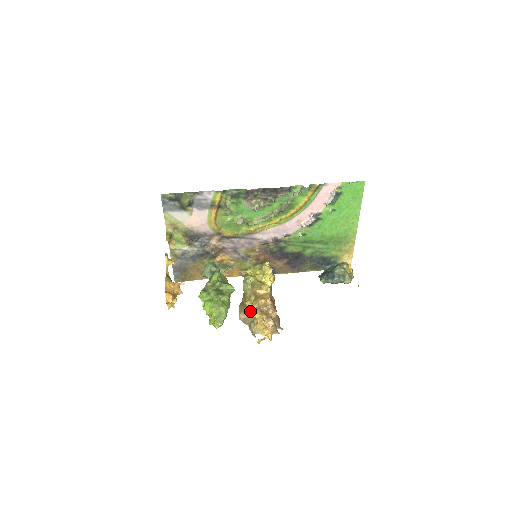
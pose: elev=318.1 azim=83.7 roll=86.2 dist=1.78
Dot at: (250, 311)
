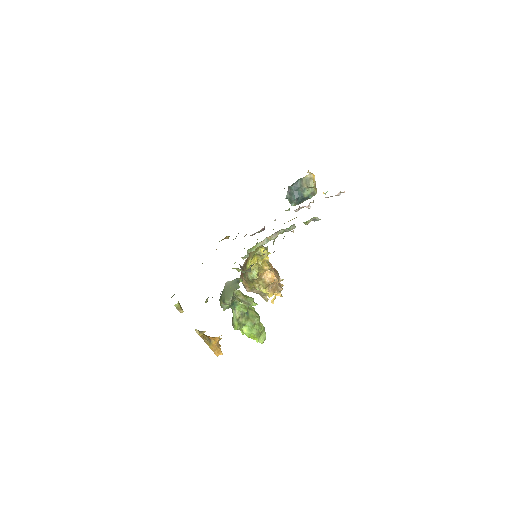
Dot at: occluded
